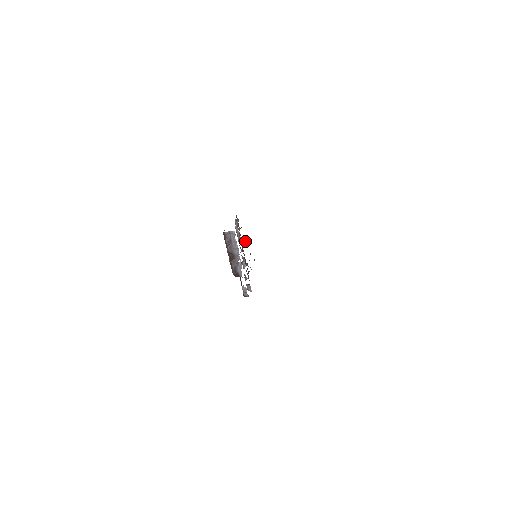
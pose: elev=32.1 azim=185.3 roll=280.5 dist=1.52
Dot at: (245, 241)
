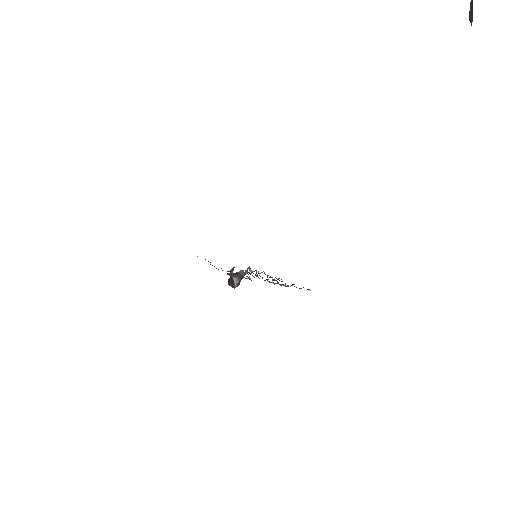
Dot at: (285, 283)
